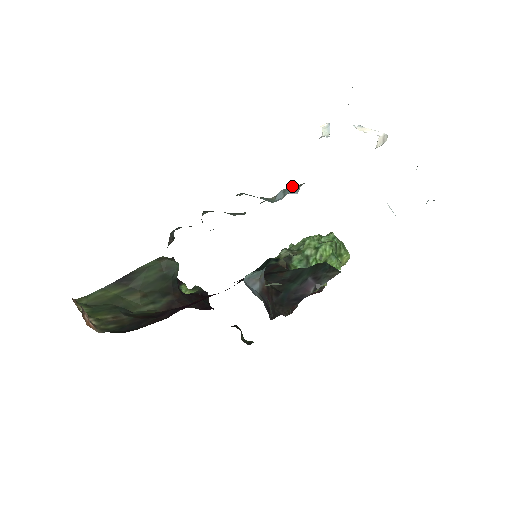
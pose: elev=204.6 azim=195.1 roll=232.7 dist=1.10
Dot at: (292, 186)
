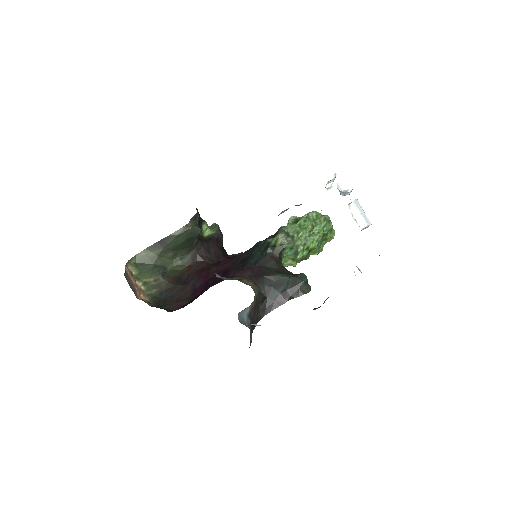
Dot at: occluded
